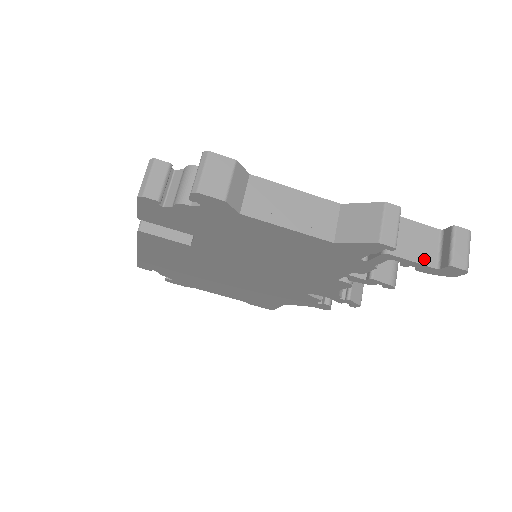
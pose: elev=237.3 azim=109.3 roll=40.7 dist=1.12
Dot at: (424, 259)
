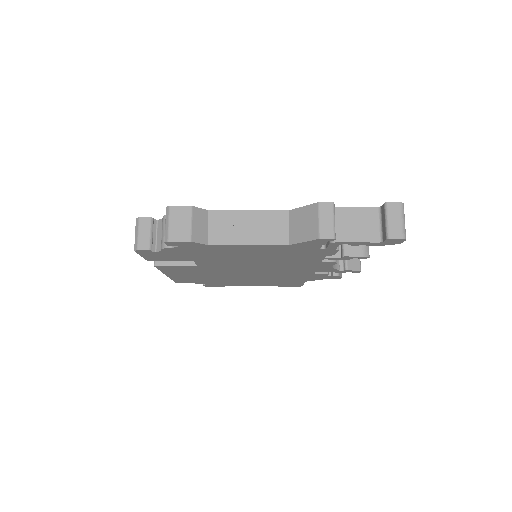
Dot at: (367, 237)
